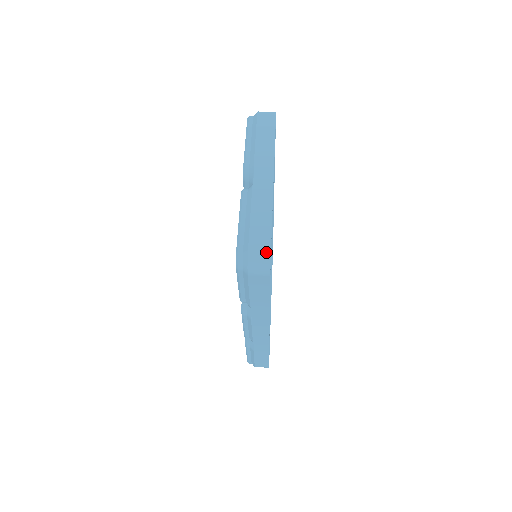
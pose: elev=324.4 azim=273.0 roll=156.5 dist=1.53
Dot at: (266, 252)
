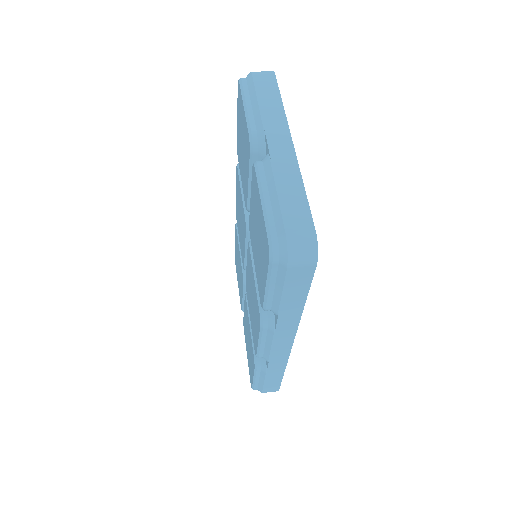
Dot at: (310, 234)
